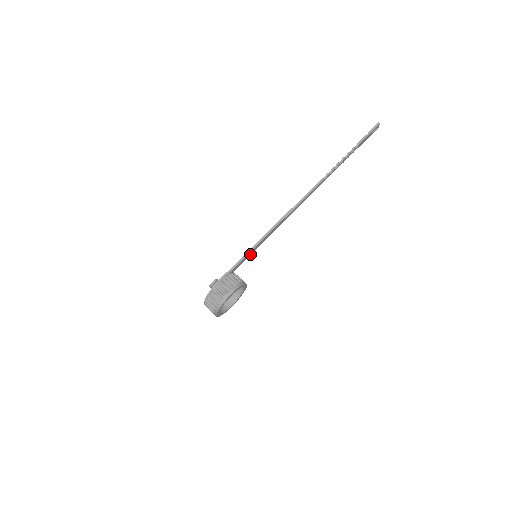
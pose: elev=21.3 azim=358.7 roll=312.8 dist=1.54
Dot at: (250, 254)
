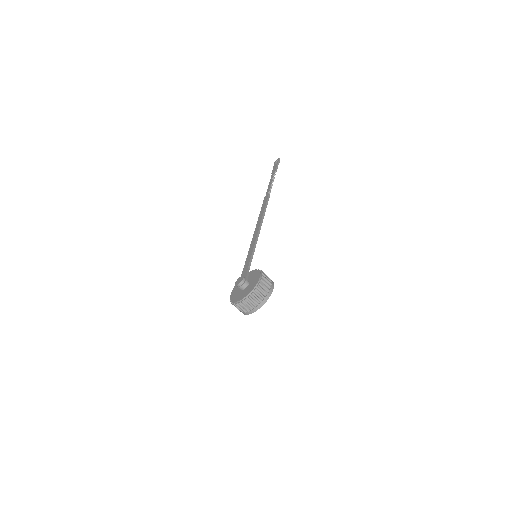
Dot at: occluded
